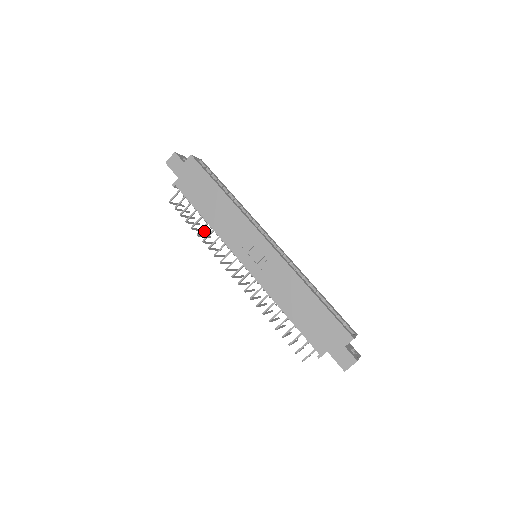
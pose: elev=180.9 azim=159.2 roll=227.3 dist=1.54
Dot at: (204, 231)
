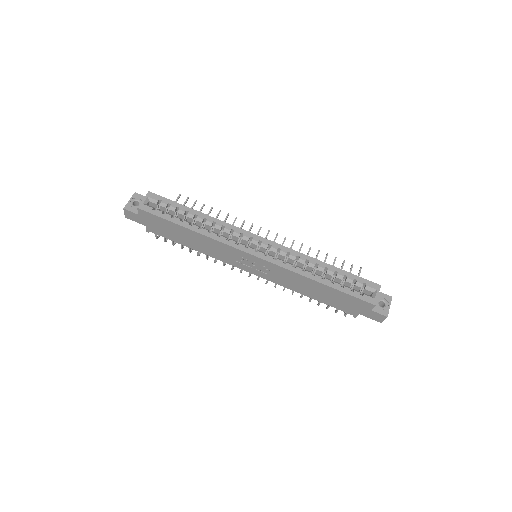
Dot at: occluded
